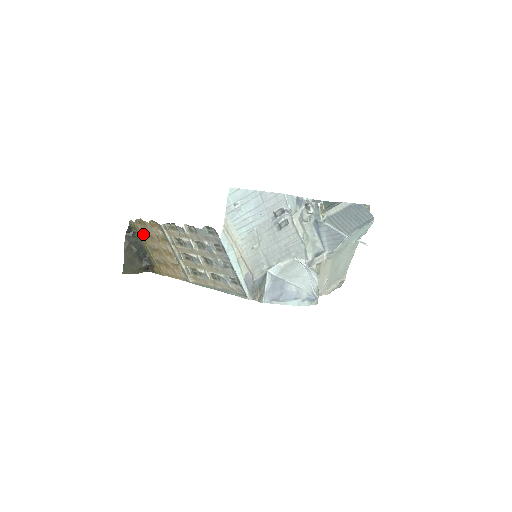
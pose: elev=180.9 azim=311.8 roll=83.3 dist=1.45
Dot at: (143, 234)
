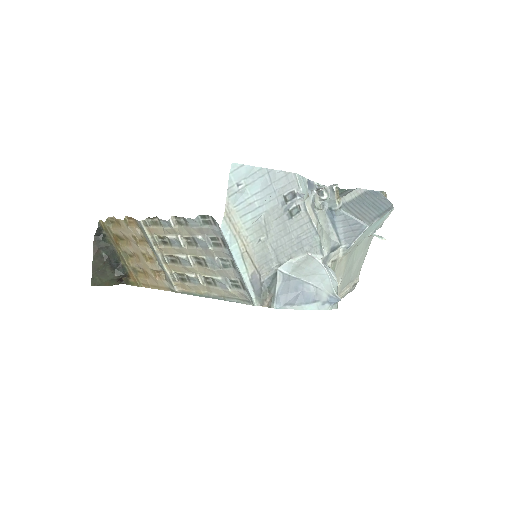
Dot at: (116, 236)
